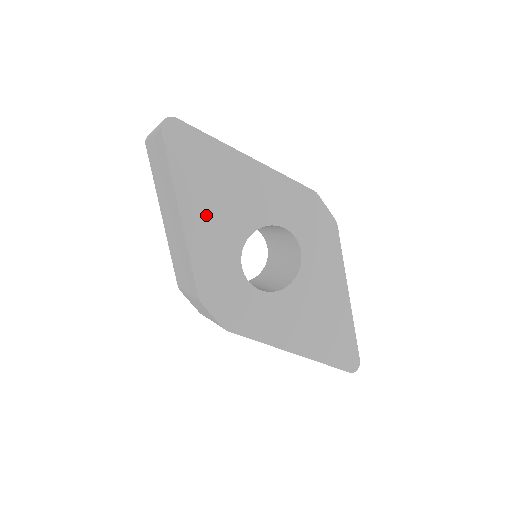
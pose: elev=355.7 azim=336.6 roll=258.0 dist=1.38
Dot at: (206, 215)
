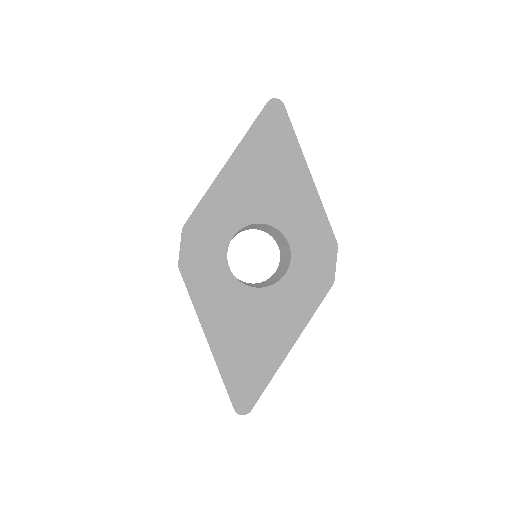
Dot at: (243, 179)
